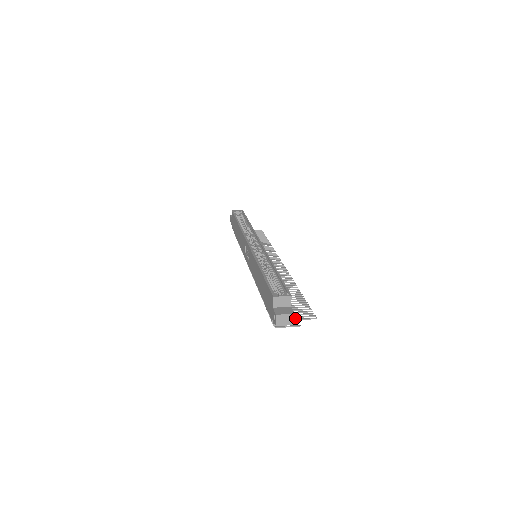
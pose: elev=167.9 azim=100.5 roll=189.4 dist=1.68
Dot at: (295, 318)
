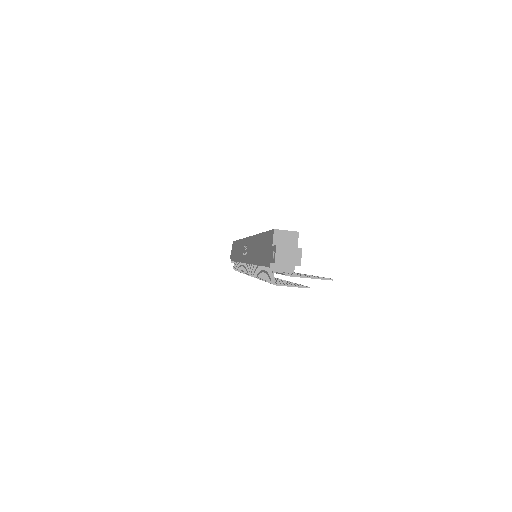
Dot at: (302, 285)
